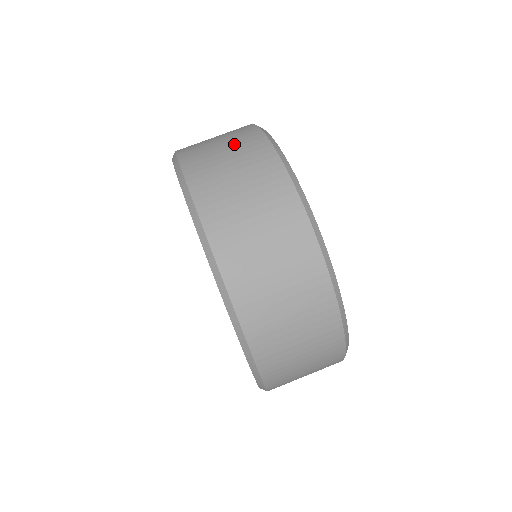
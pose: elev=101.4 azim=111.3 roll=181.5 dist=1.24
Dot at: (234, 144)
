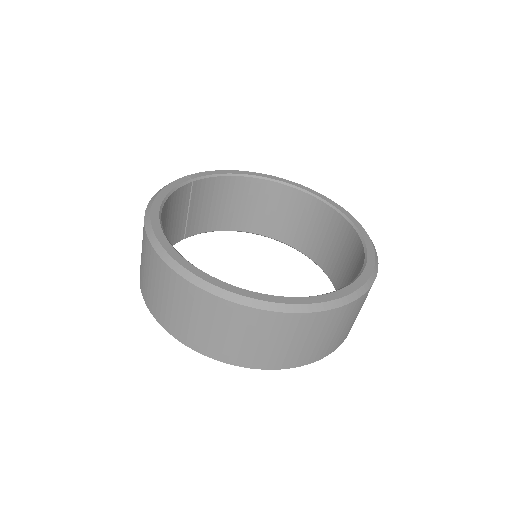
Dot at: (142, 242)
